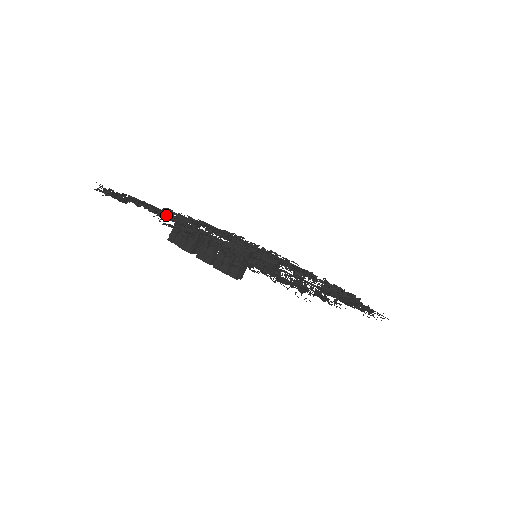
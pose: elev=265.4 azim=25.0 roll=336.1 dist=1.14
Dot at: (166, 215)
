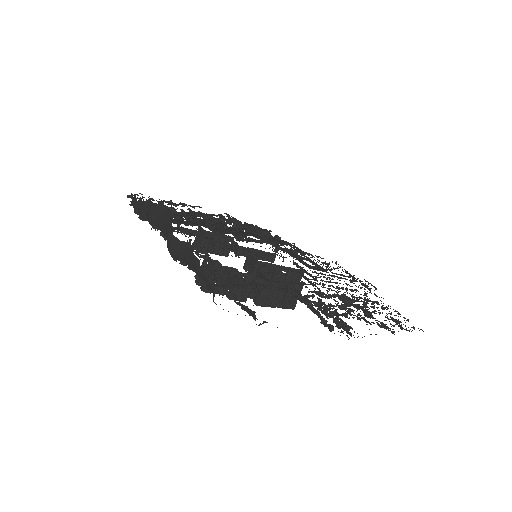
Dot at: (247, 284)
